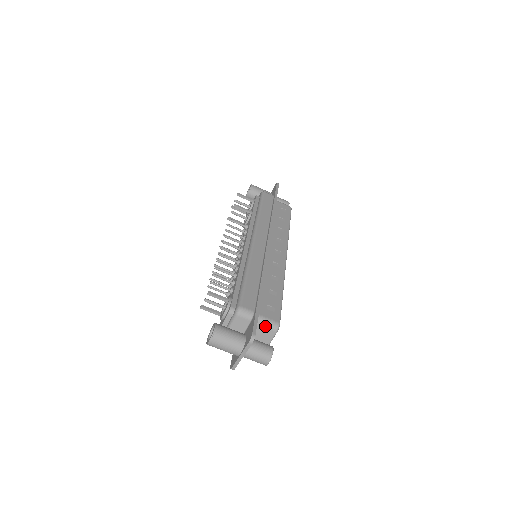
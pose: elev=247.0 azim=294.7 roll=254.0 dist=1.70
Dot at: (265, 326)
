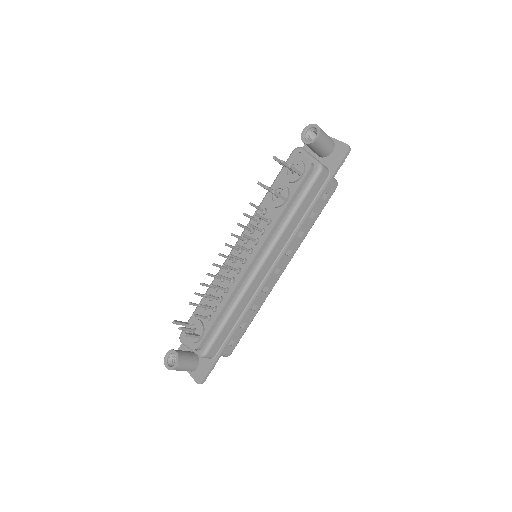
Dot at: occluded
